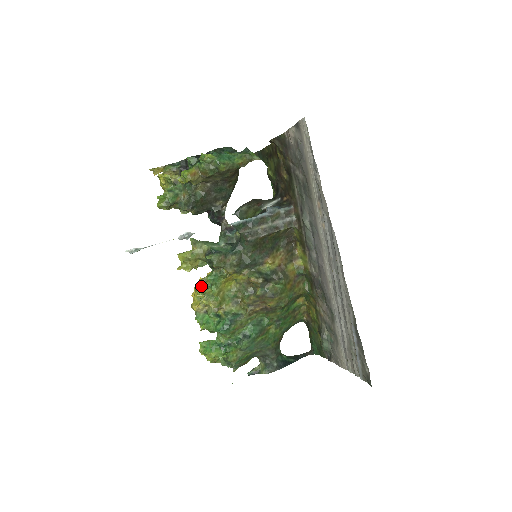
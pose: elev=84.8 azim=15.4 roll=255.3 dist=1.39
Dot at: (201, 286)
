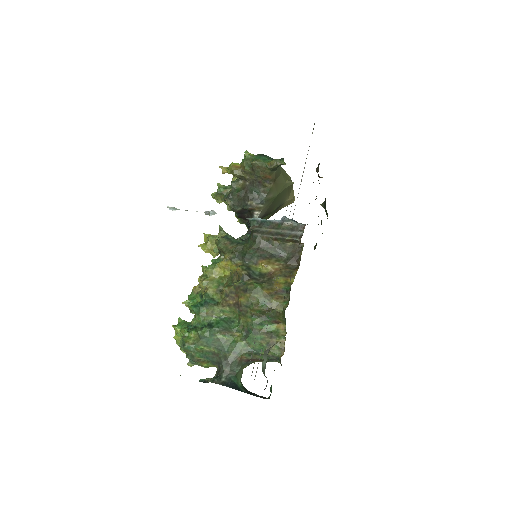
Dot at: (205, 266)
